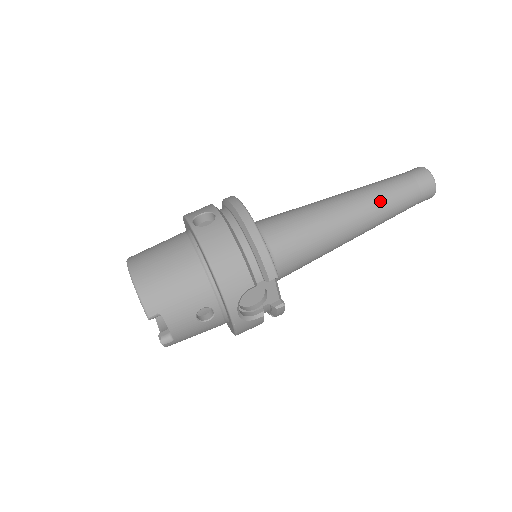
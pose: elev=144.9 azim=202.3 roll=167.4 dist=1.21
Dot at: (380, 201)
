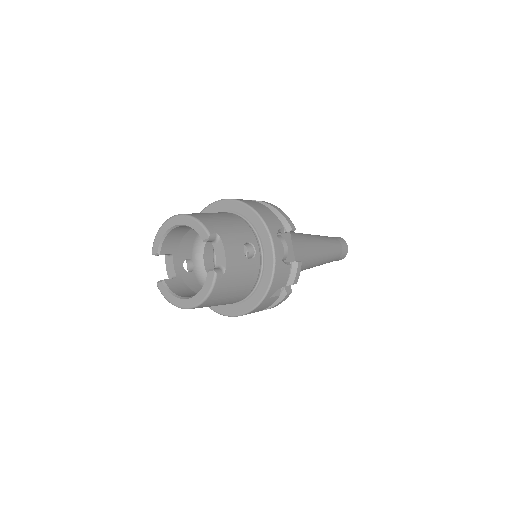
Dot at: (323, 238)
